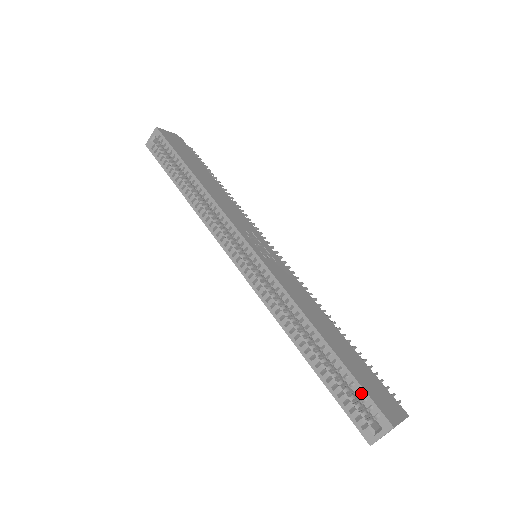
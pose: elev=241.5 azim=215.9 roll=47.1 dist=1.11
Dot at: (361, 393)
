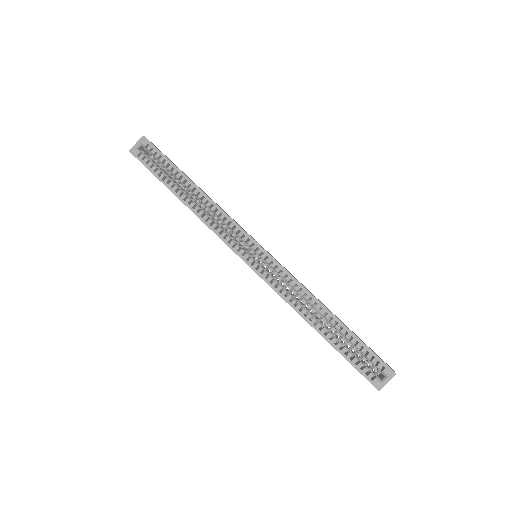
Dot at: (370, 353)
